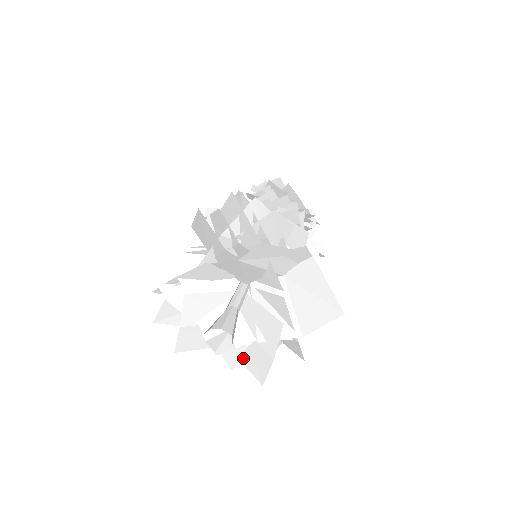
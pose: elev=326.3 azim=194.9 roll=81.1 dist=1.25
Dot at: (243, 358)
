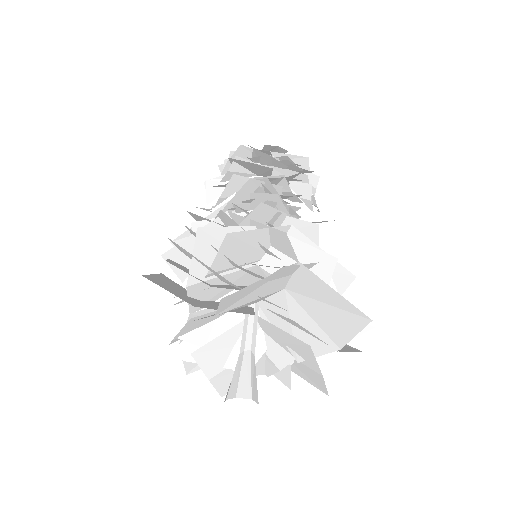
Dot at: (295, 372)
